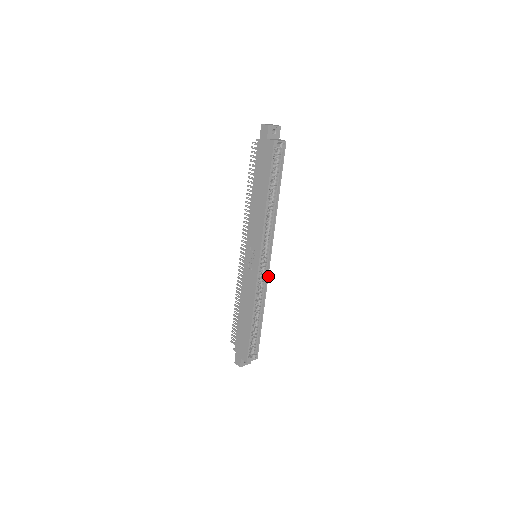
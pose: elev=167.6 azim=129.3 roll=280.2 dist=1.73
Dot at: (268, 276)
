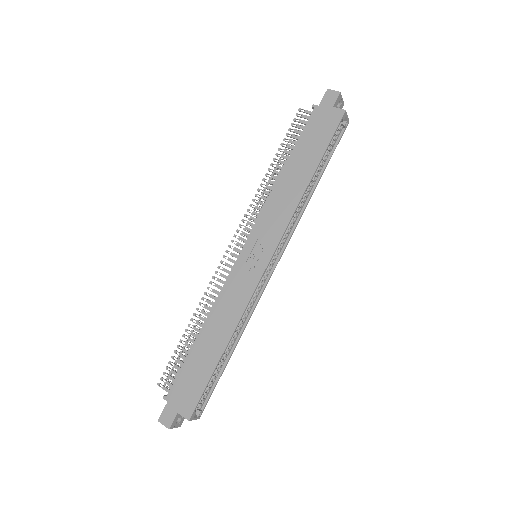
Dot at: (264, 289)
